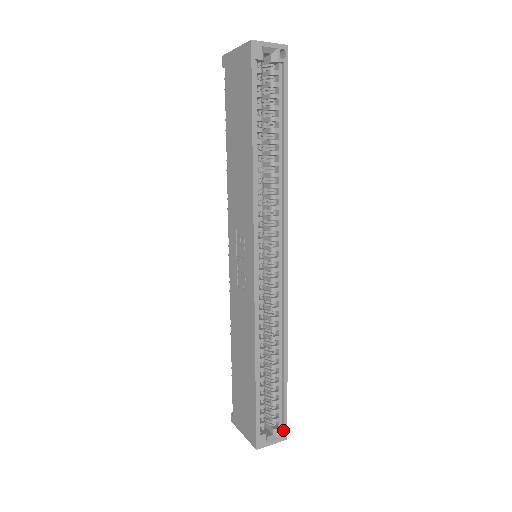
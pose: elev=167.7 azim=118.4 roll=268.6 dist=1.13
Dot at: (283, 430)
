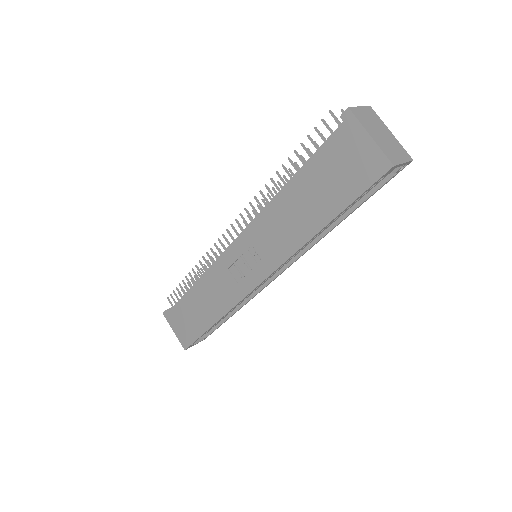
Dot at: (206, 337)
